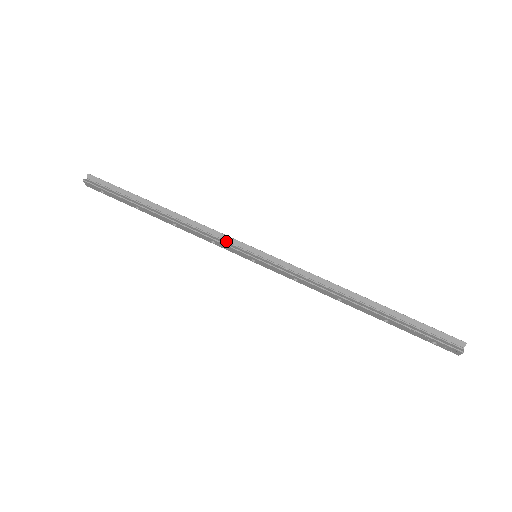
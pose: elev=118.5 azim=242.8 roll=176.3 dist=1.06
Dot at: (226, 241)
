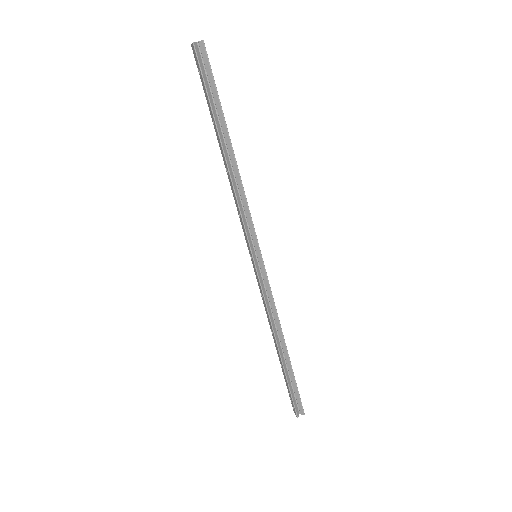
Dot at: (249, 225)
